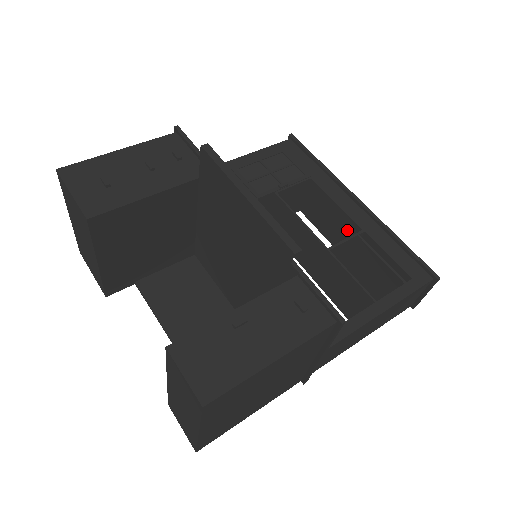
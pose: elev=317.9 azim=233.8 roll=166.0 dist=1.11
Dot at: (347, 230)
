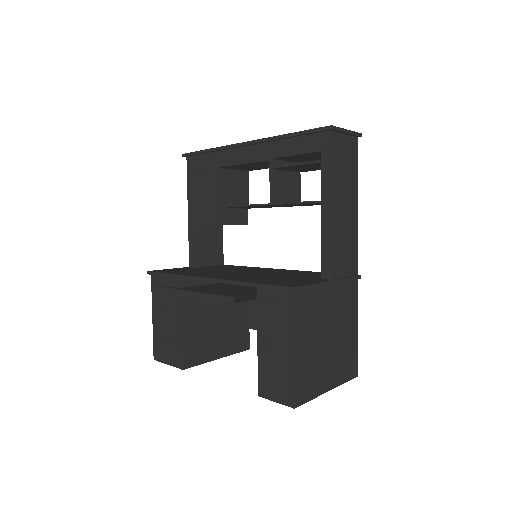
Dot at: occluded
